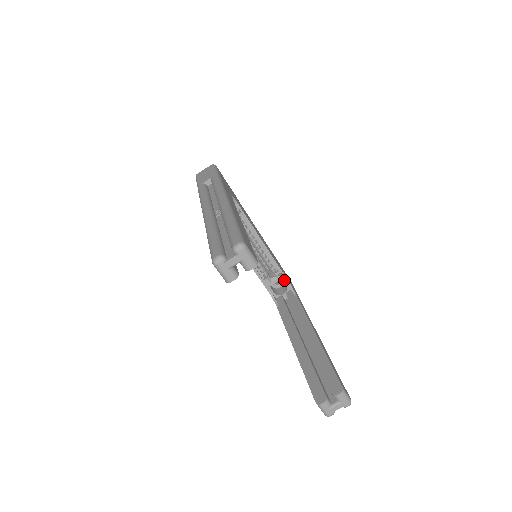
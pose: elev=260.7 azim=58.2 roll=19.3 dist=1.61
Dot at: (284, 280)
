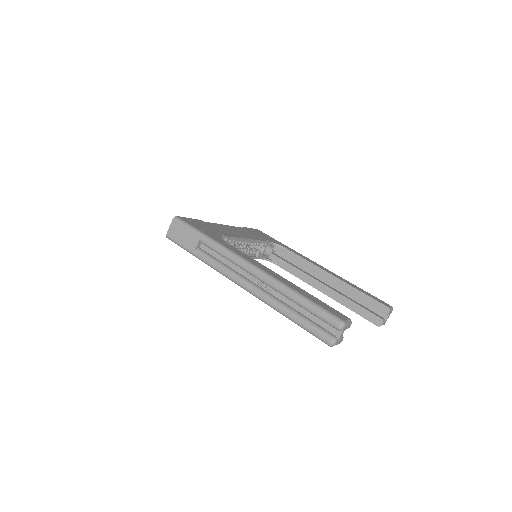
Dot at: (269, 244)
